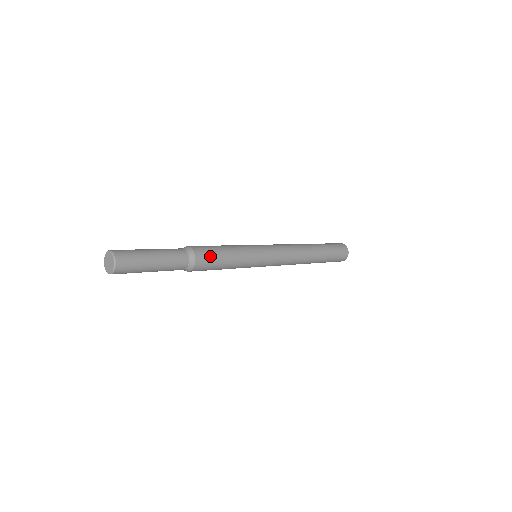
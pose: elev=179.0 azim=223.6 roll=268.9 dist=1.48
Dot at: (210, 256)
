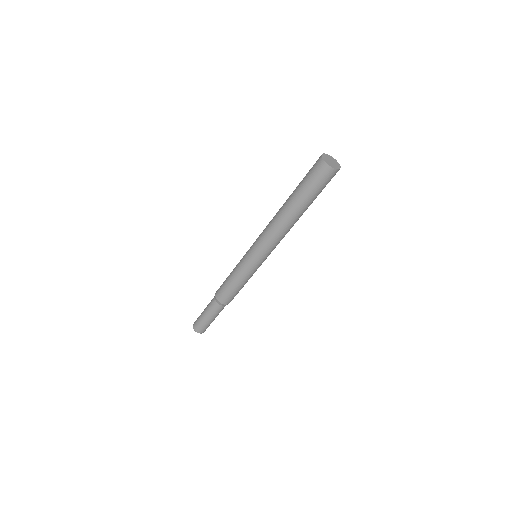
Dot at: (226, 295)
